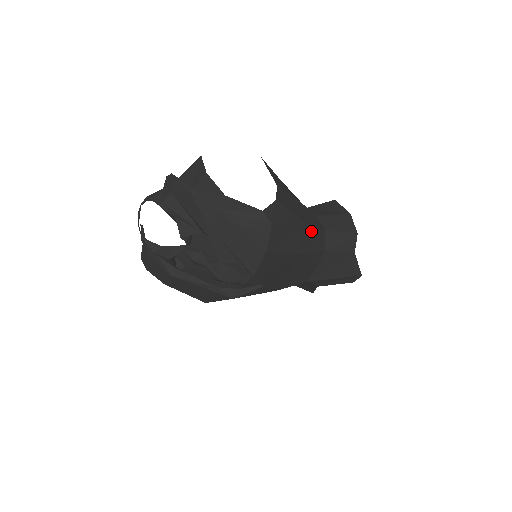
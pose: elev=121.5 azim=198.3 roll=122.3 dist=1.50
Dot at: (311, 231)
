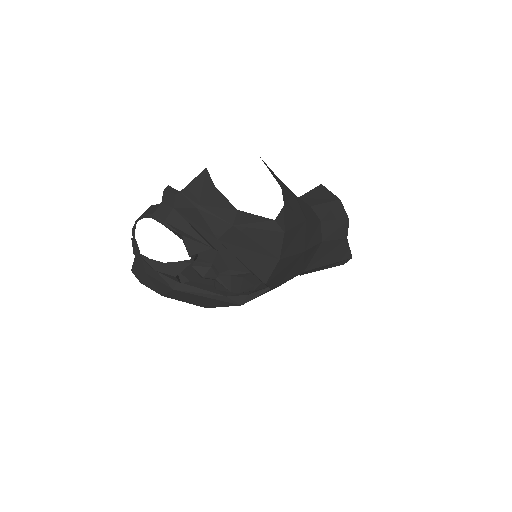
Dot at: (312, 226)
